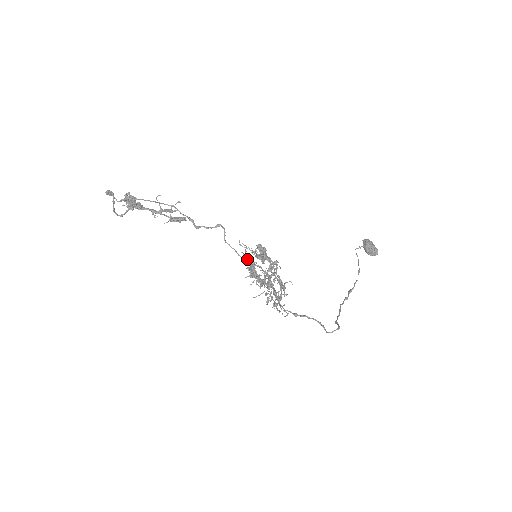
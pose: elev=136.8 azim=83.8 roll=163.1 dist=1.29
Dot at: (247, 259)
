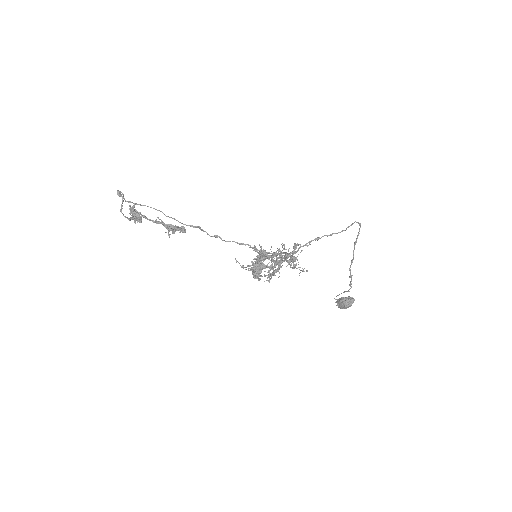
Dot at: occluded
